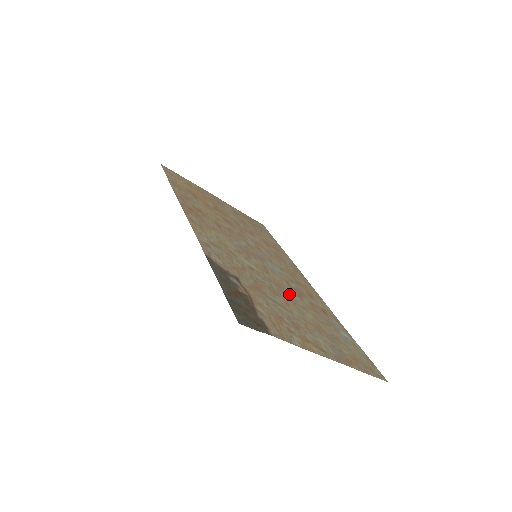
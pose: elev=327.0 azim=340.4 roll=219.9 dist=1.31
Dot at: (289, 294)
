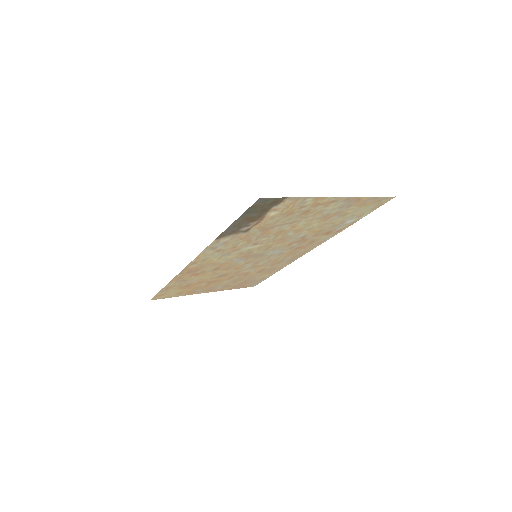
Dot at: (293, 236)
